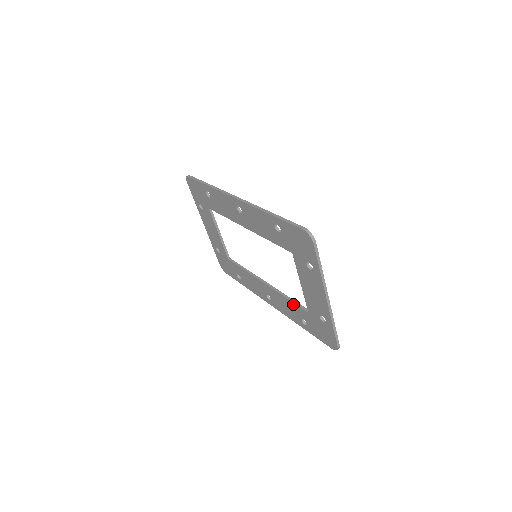
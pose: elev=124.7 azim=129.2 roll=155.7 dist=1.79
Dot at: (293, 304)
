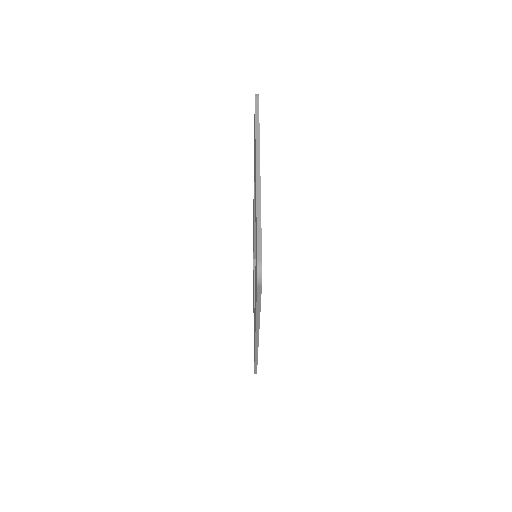
Dot at: (255, 273)
